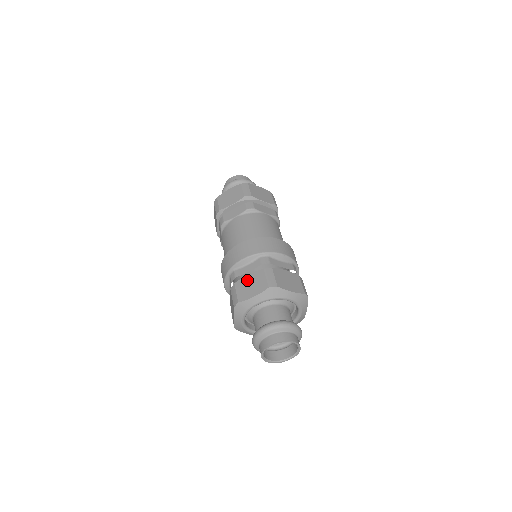
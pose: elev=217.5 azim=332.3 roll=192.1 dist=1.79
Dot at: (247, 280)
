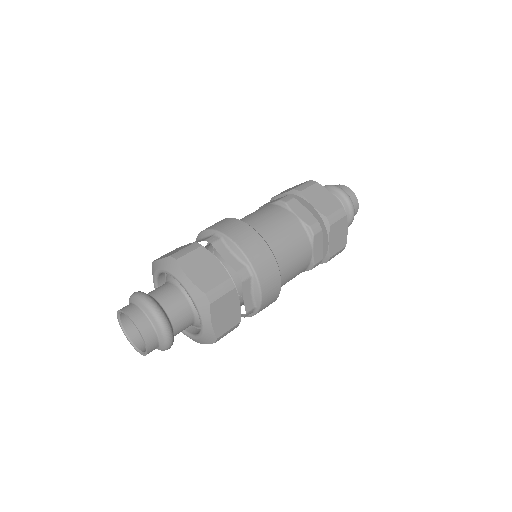
Dot at: (210, 261)
